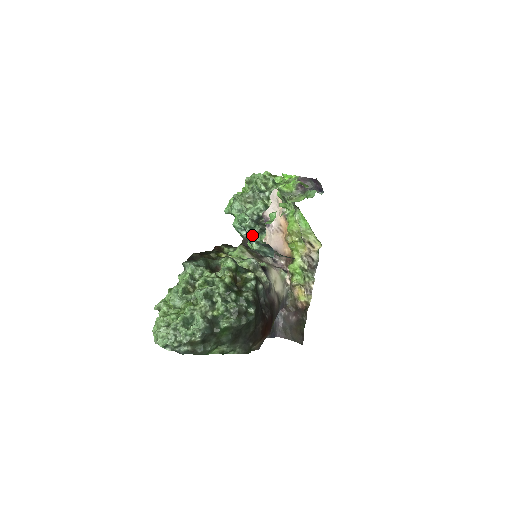
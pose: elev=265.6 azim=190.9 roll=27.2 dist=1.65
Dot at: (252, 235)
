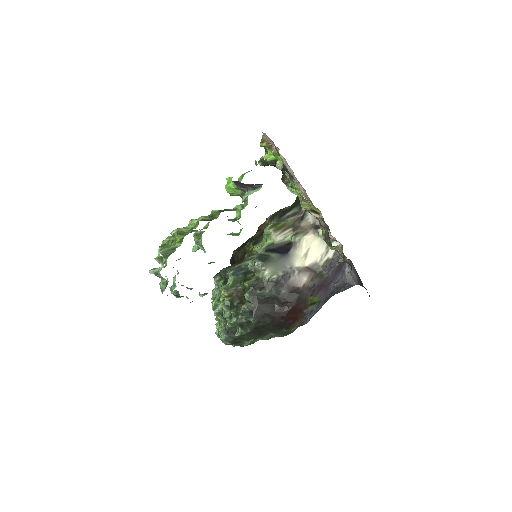
Dot at: occluded
